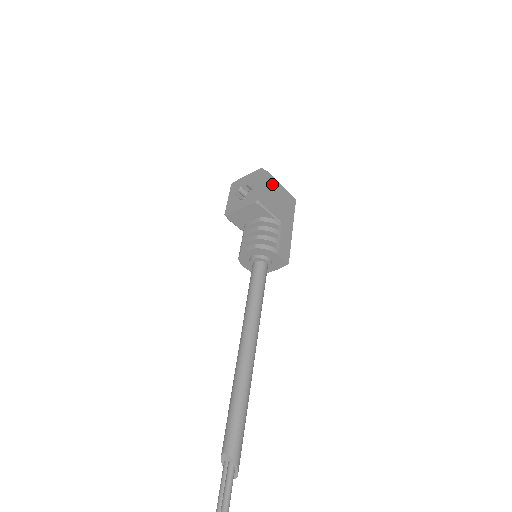
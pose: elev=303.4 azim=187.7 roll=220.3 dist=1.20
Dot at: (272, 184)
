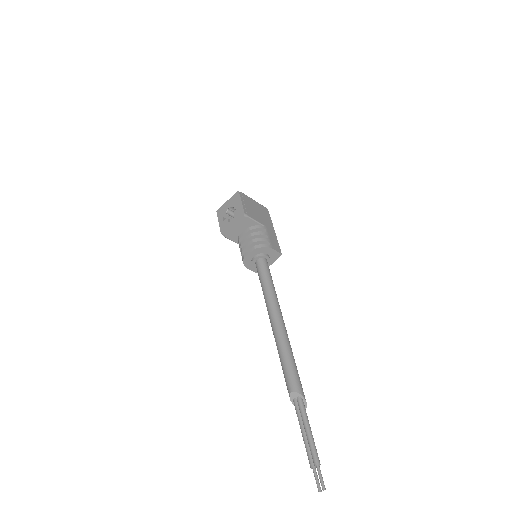
Dot at: (249, 201)
